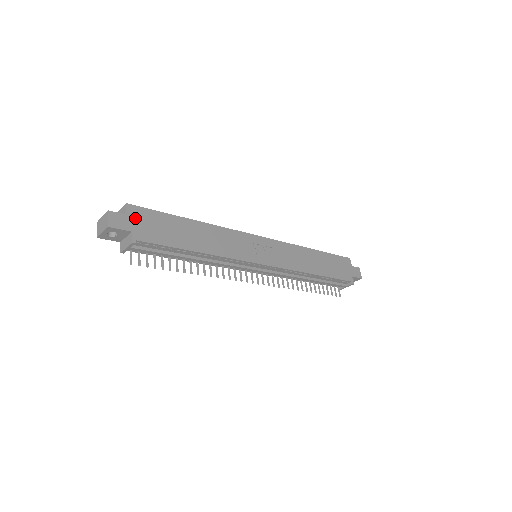
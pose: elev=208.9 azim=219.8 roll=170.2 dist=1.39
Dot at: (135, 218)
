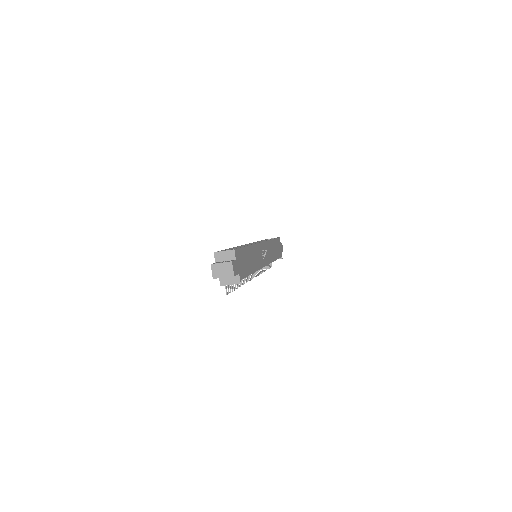
Dot at: (238, 260)
